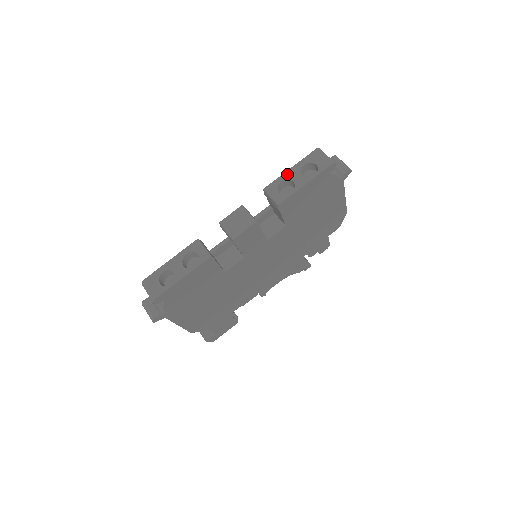
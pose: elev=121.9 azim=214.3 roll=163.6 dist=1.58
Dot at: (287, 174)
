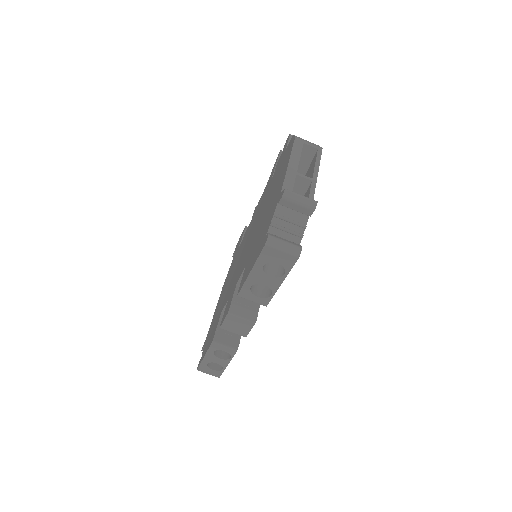
Dot at: (251, 279)
